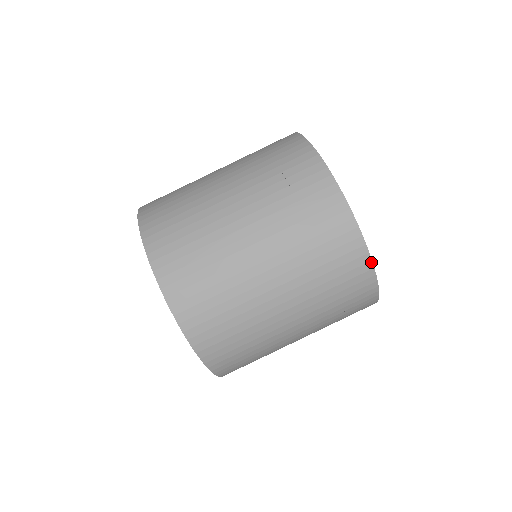
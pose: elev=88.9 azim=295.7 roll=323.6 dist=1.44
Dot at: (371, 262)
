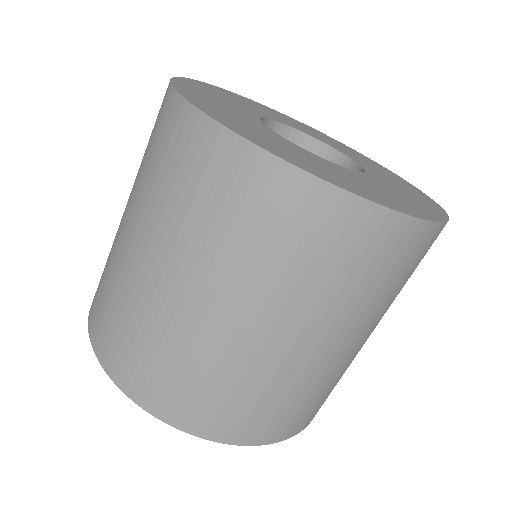
Dot at: (300, 171)
